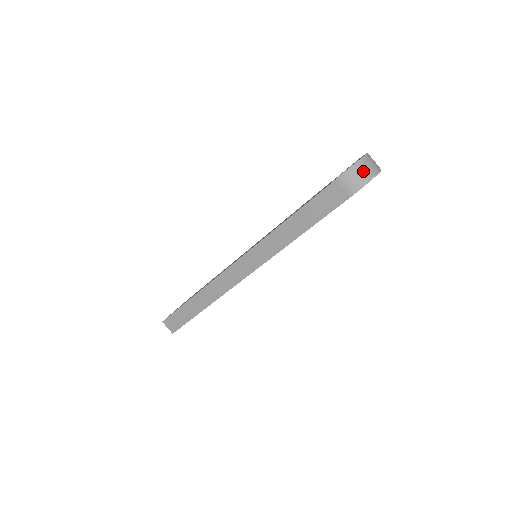
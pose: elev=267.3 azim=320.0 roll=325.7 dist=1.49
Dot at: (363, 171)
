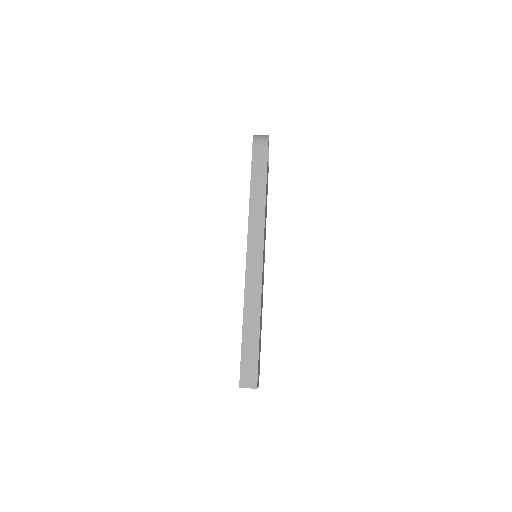
Dot at: (261, 135)
